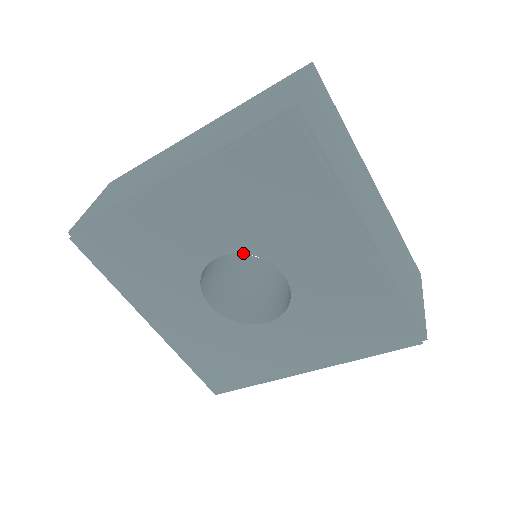
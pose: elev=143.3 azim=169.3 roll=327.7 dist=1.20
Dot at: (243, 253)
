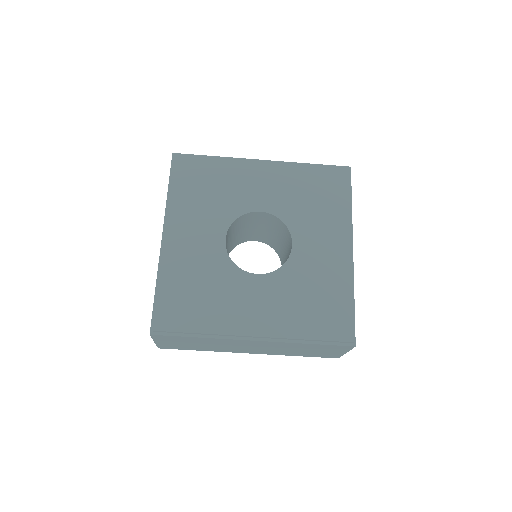
Dot at: (231, 224)
